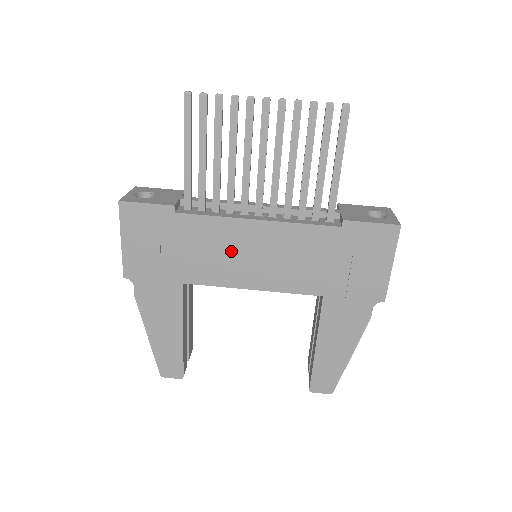
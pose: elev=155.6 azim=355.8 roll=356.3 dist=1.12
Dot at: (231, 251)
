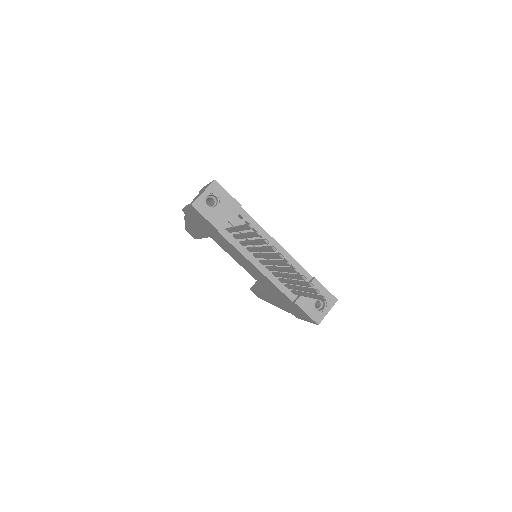
Dot at: (238, 257)
